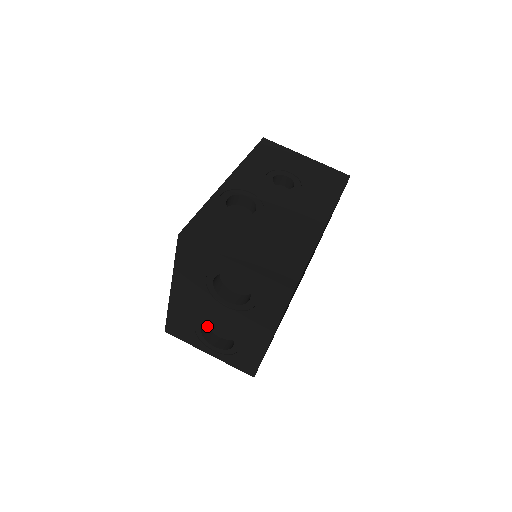
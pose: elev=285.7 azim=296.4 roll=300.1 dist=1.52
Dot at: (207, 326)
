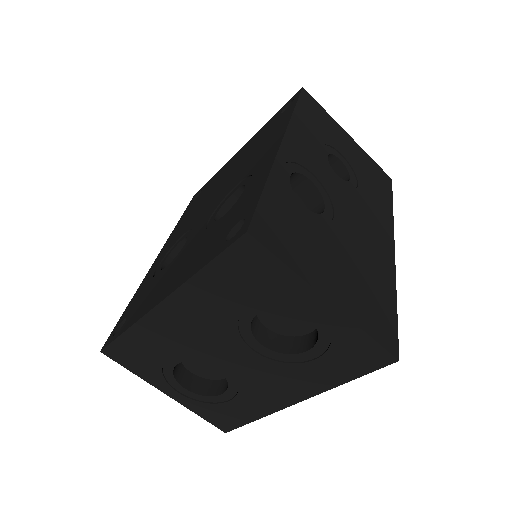
Dot at: occluded
